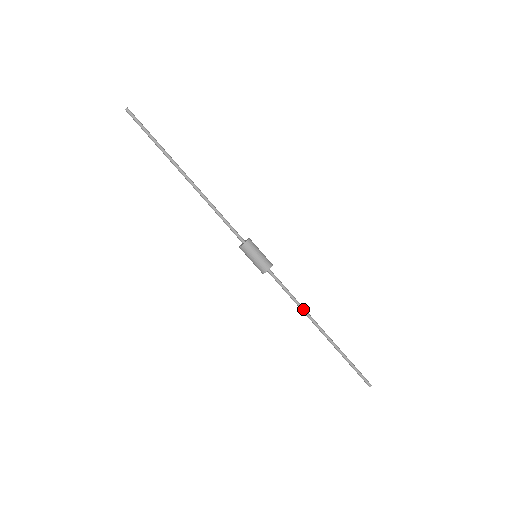
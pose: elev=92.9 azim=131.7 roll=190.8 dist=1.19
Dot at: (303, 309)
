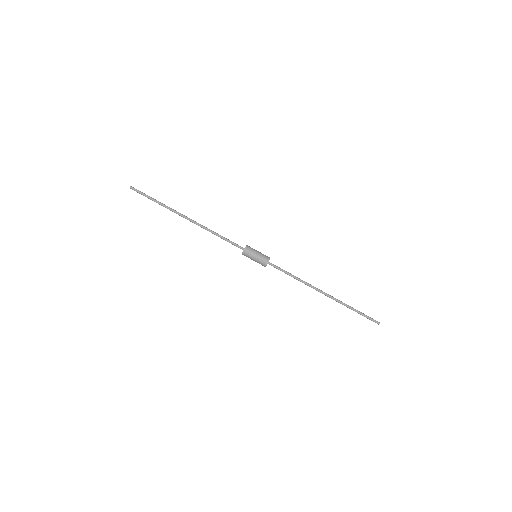
Dot at: (304, 283)
